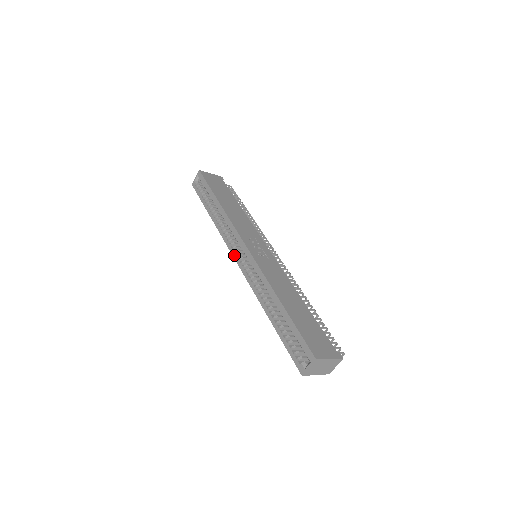
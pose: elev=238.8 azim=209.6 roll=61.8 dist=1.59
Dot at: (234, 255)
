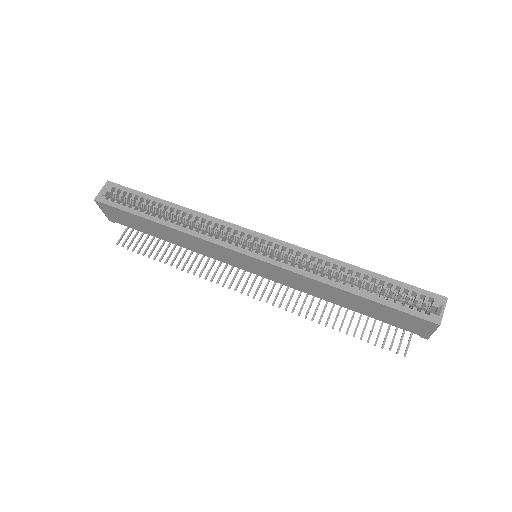
Dot at: (241, 250)
